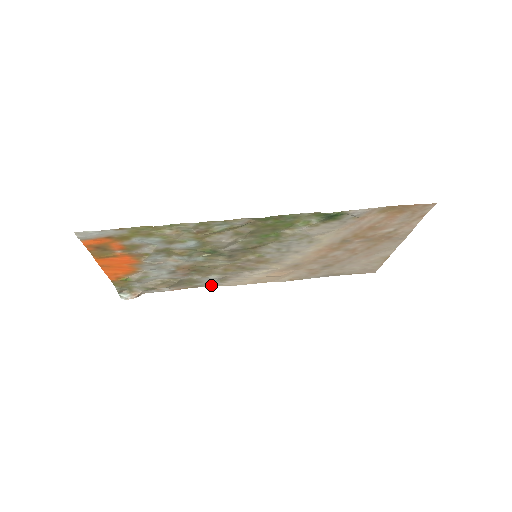
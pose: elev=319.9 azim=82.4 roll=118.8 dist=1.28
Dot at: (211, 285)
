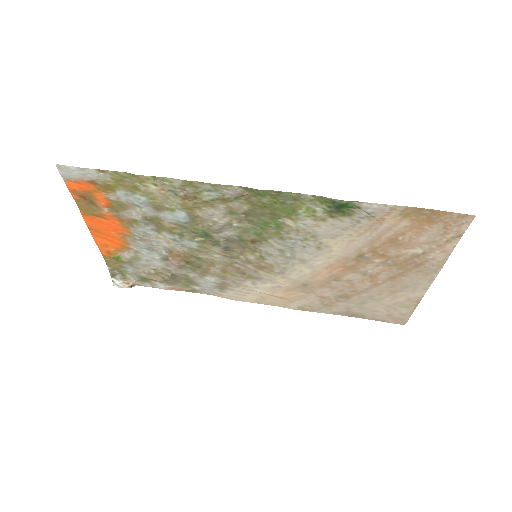
Dot at: (210, 293)
